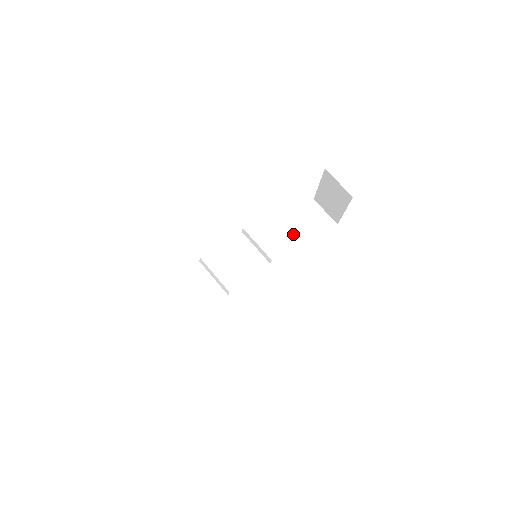
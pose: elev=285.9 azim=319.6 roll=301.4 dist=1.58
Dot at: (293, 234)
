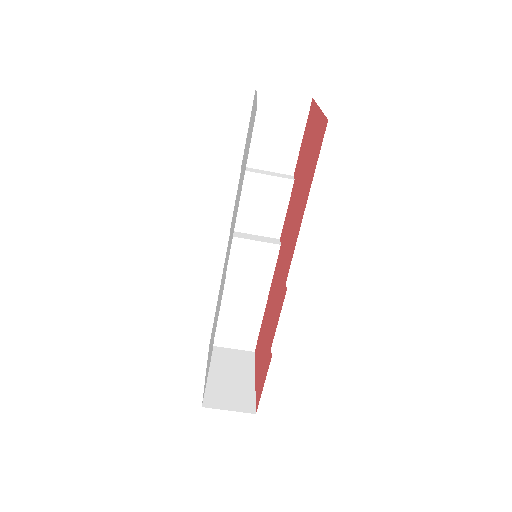
Dot at: (266, 156)
